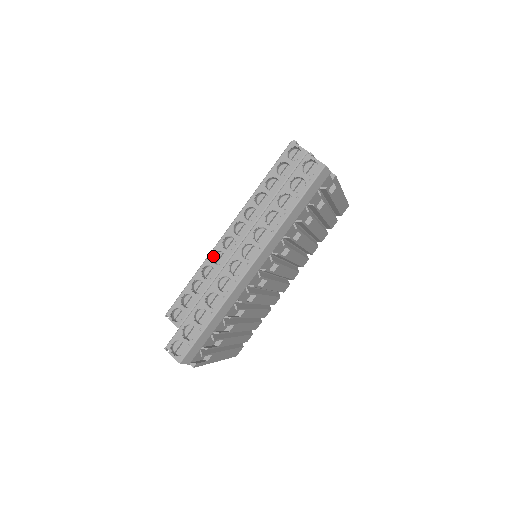
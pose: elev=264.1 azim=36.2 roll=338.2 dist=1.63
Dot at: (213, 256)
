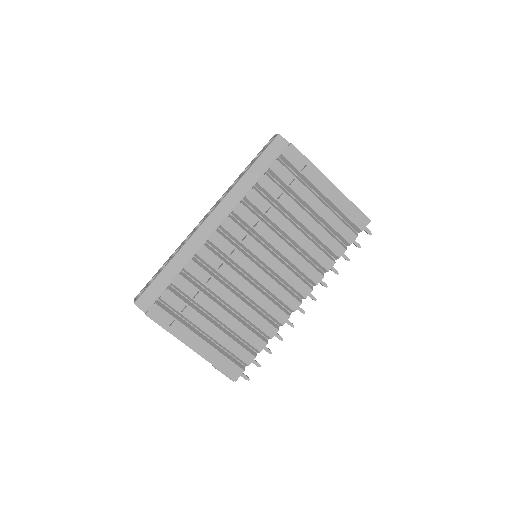
Dot at: occluded
